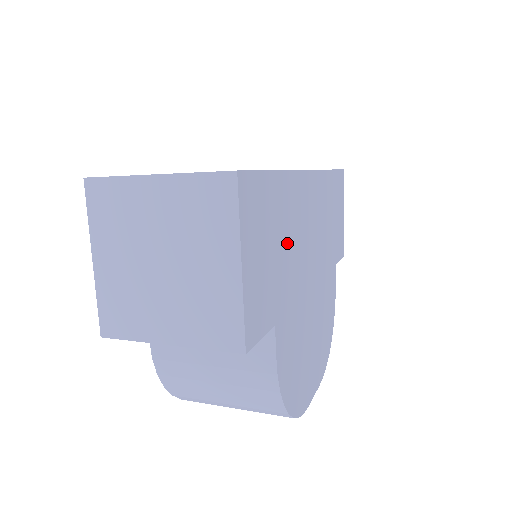
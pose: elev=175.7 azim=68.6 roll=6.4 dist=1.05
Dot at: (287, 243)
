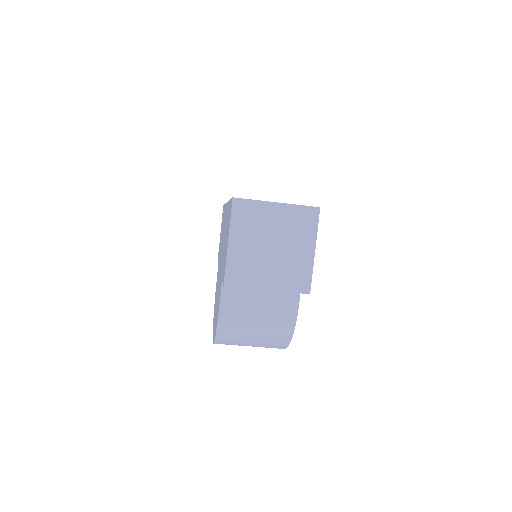
Dot at: occluded
